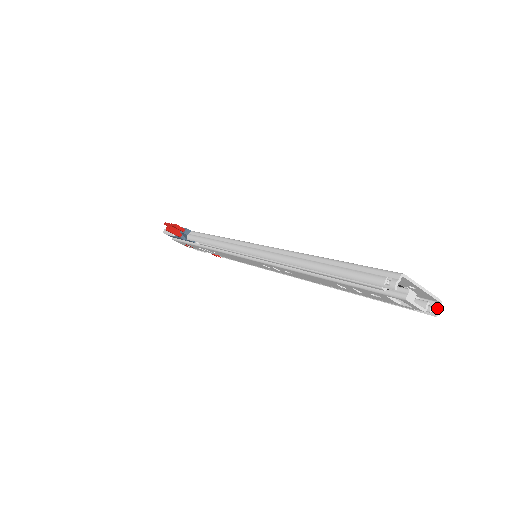
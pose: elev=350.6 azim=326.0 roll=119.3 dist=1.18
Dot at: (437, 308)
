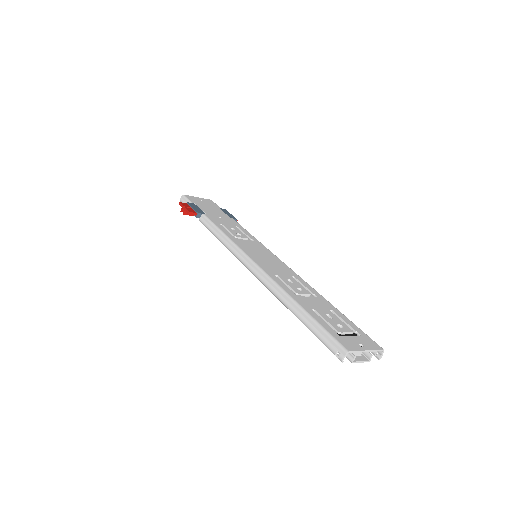
Dot at: (380, 354)
